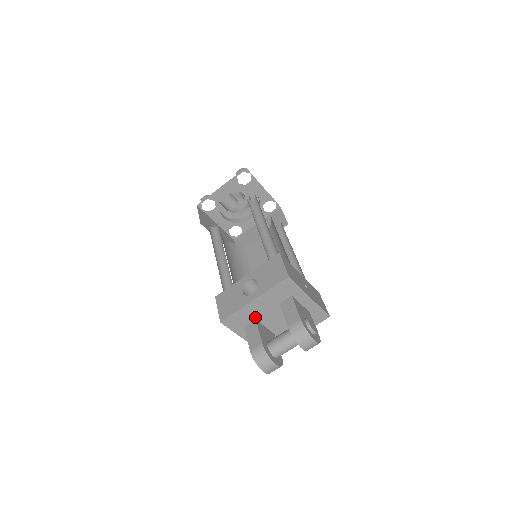
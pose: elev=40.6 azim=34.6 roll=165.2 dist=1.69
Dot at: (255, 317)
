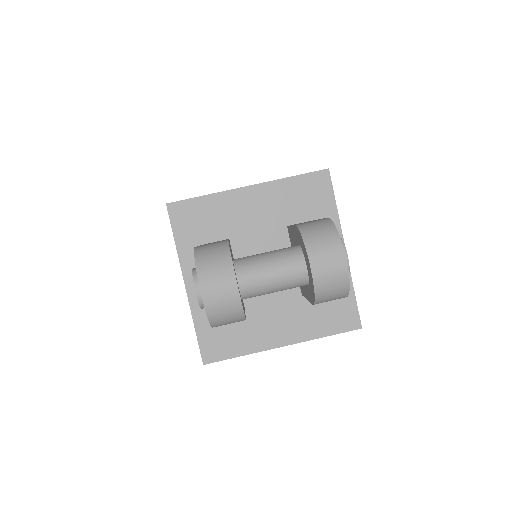
Dot at: (231, 233)
